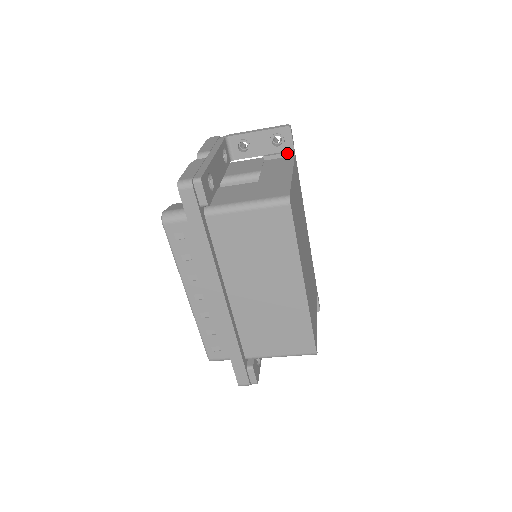
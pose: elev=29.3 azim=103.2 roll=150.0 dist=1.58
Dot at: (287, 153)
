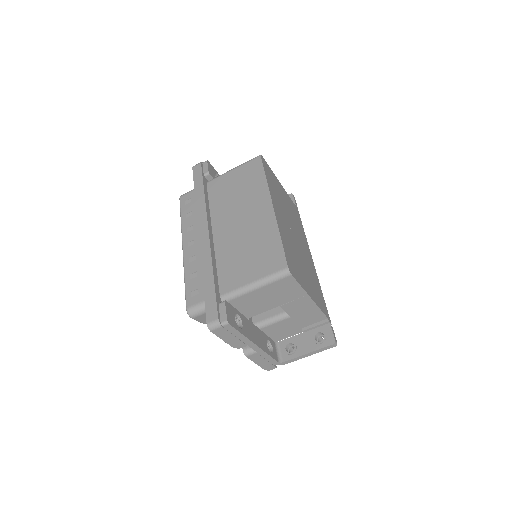
Dot at: occluded
